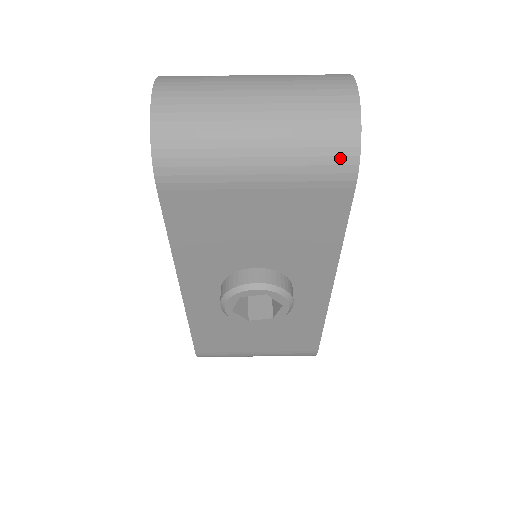
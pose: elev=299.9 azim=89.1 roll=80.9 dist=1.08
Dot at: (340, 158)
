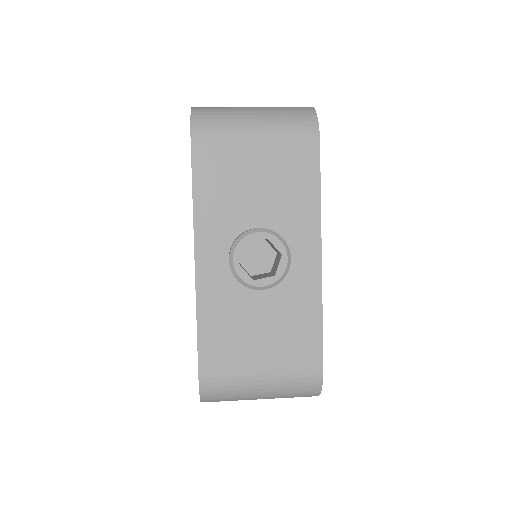
Dot at: (306, 123)
